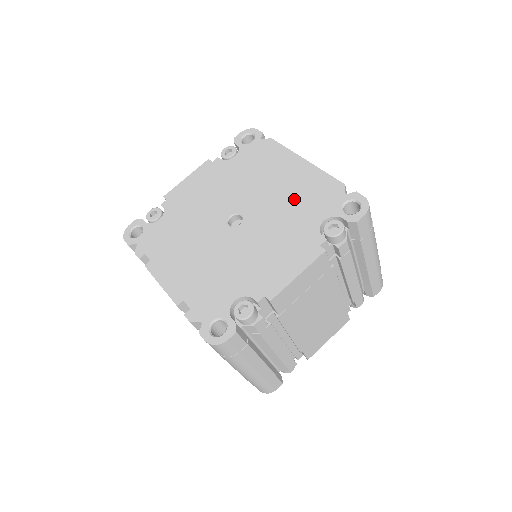
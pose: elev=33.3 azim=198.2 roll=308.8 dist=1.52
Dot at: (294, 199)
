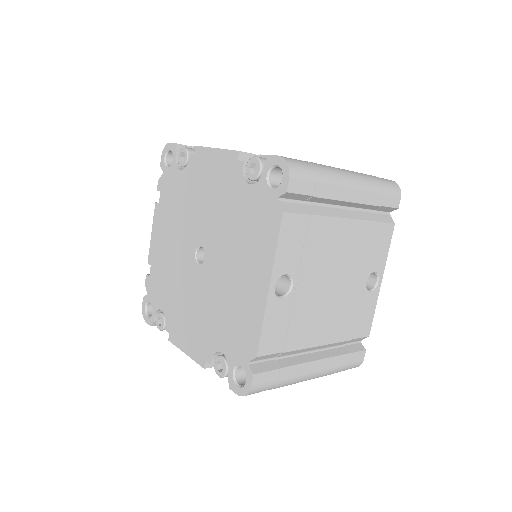
Dot at: (230, 306)
